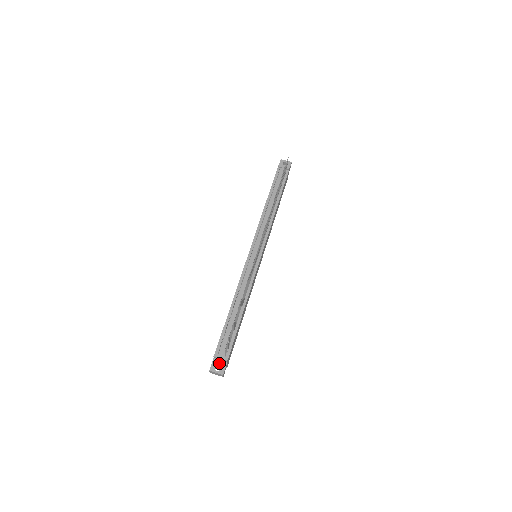
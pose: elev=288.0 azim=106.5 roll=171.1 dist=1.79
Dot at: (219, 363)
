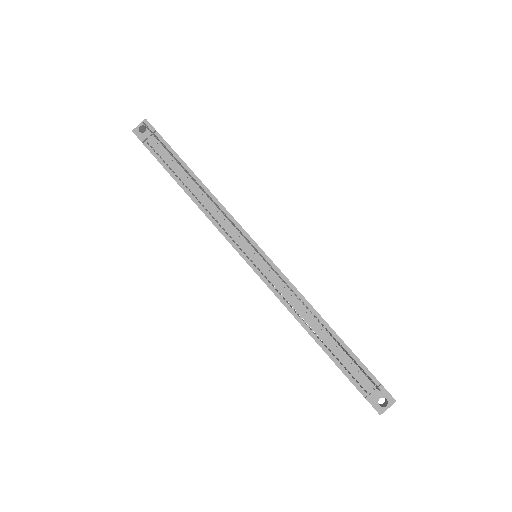
Dot at: (378, 397)
